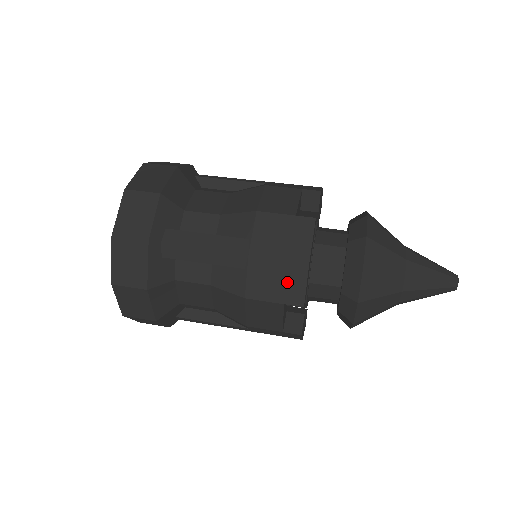
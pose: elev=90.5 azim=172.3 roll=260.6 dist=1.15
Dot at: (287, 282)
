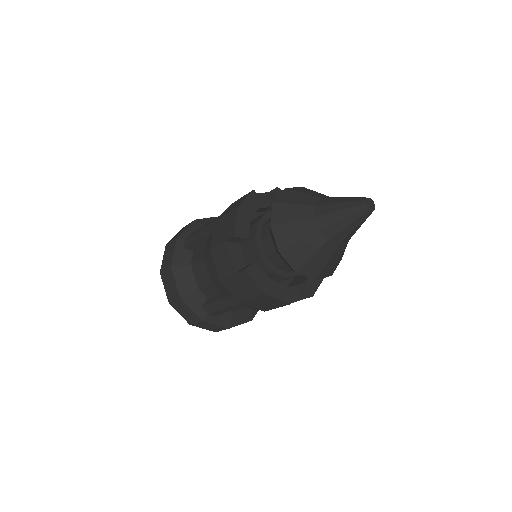
Dot at: (228, 226)
